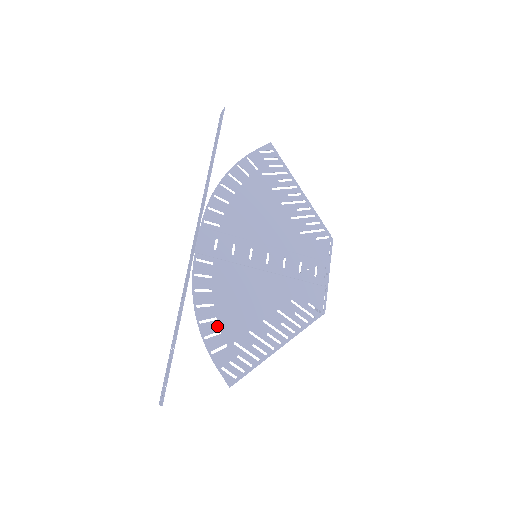
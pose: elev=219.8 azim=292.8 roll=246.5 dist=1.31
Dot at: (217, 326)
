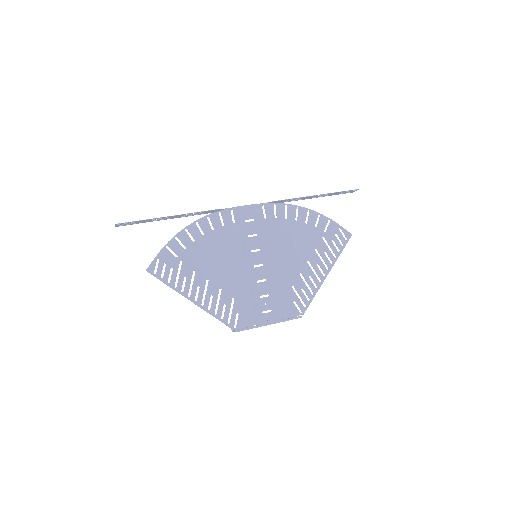
Dot at: (188, 244)
